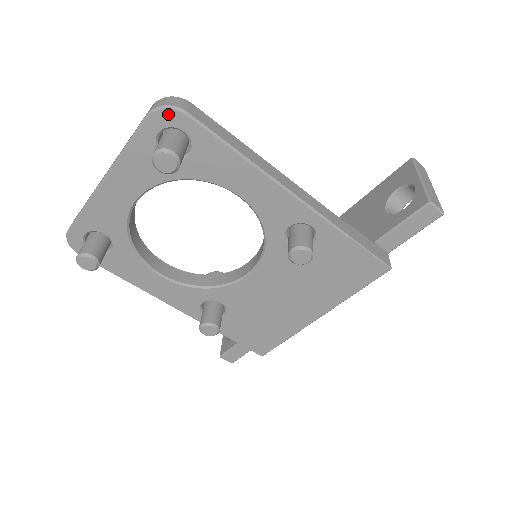
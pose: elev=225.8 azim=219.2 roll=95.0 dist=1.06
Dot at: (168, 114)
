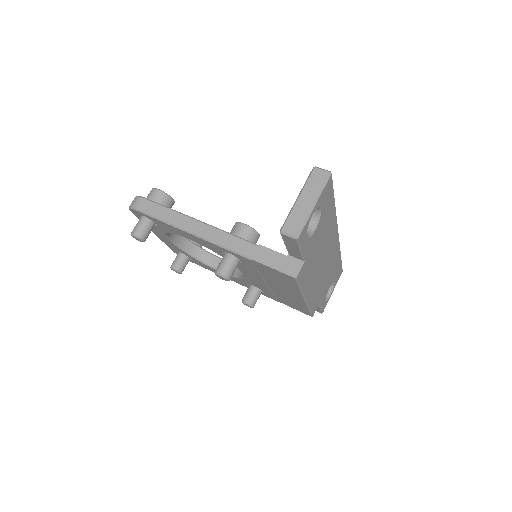
Dot at: (133, 210)
